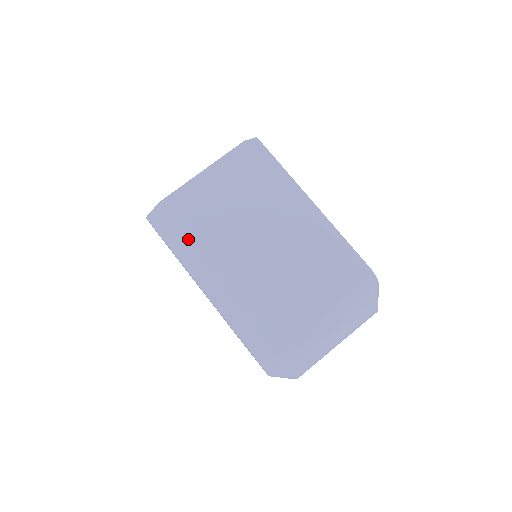
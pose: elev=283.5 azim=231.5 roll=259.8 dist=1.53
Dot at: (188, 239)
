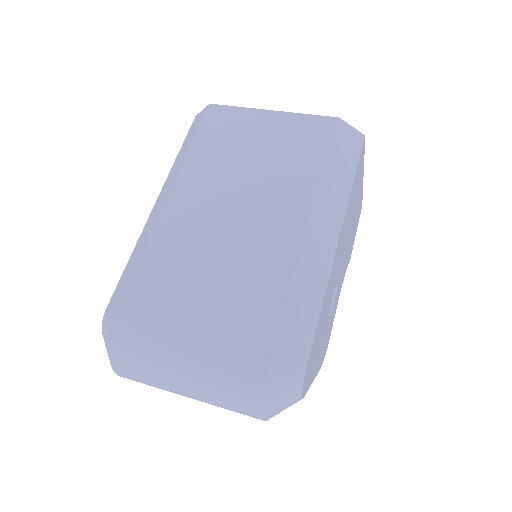
Dot at: (189, 149)
